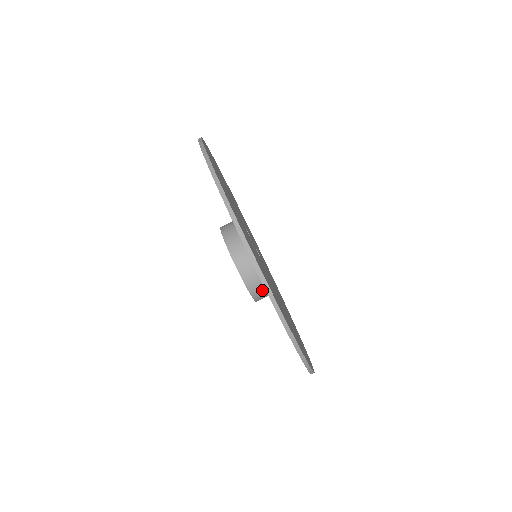
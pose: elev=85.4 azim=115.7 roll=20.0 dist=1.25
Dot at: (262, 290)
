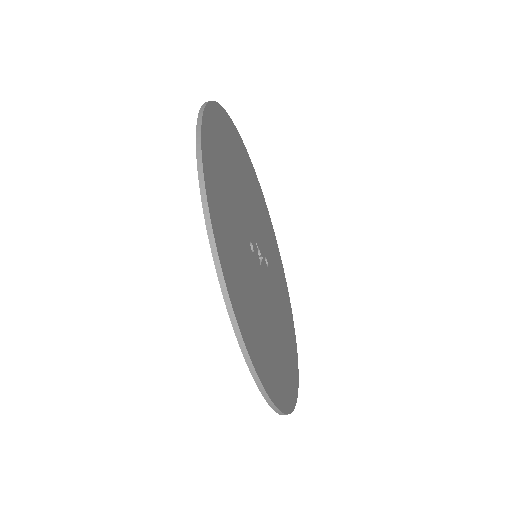
Dot at: occluded
